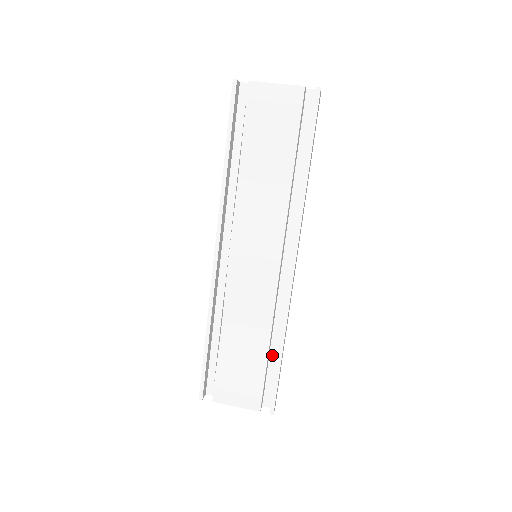
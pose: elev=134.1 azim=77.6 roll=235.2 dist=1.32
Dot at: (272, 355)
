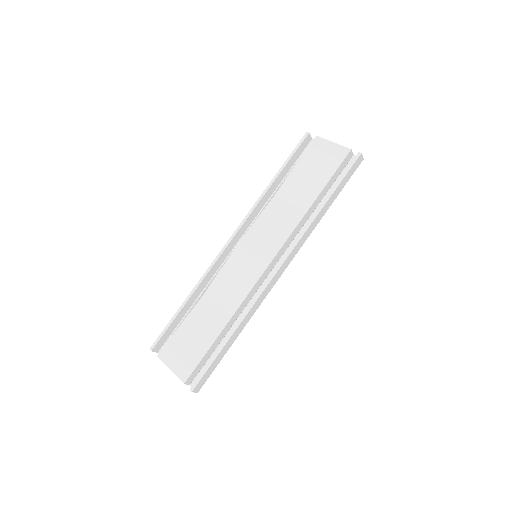
Dot at: occluded
